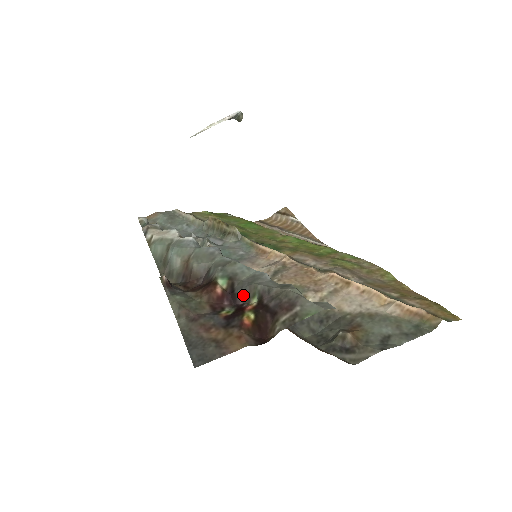
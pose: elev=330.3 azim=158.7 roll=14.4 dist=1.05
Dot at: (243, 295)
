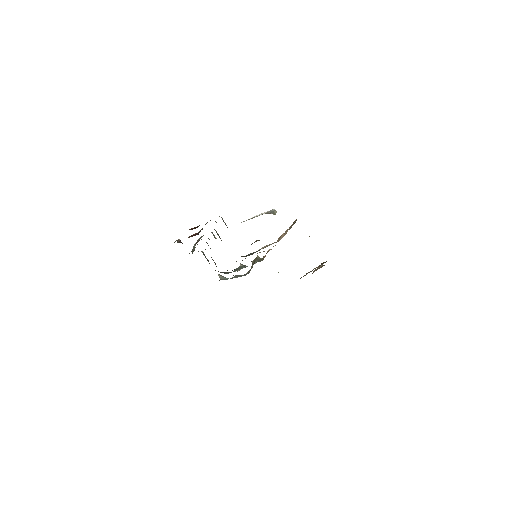
Dot at: (201, 229)
